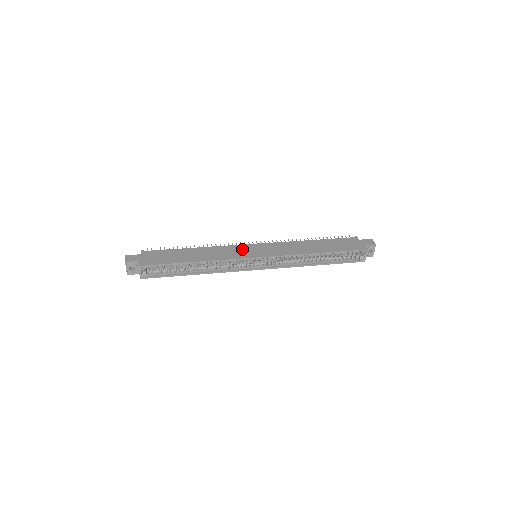
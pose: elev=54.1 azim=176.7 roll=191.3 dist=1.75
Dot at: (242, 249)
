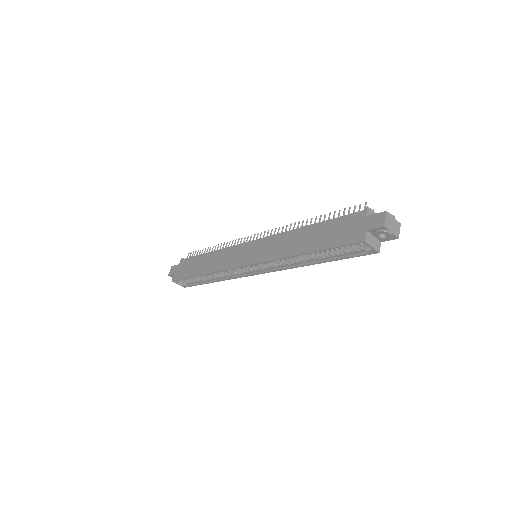
Dot at: (238, 252)
